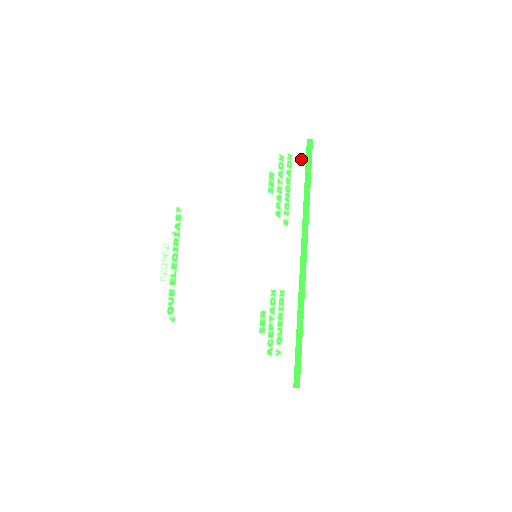
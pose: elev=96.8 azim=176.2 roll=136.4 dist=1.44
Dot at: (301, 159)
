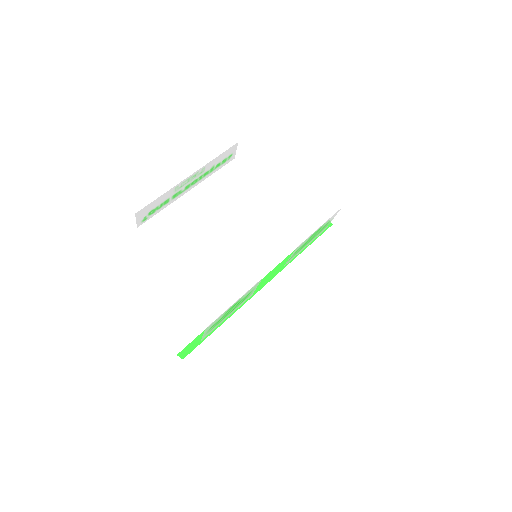
Dot at: occluded
